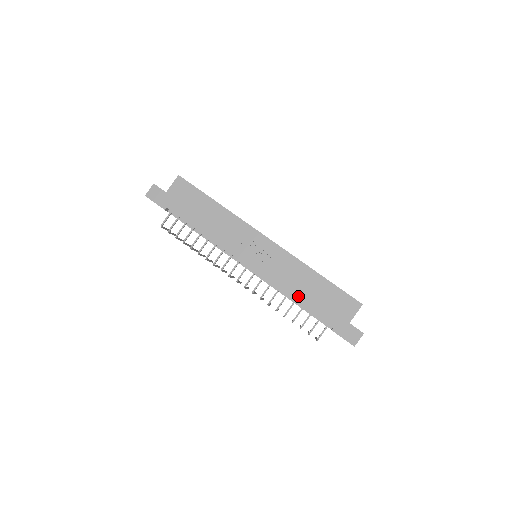
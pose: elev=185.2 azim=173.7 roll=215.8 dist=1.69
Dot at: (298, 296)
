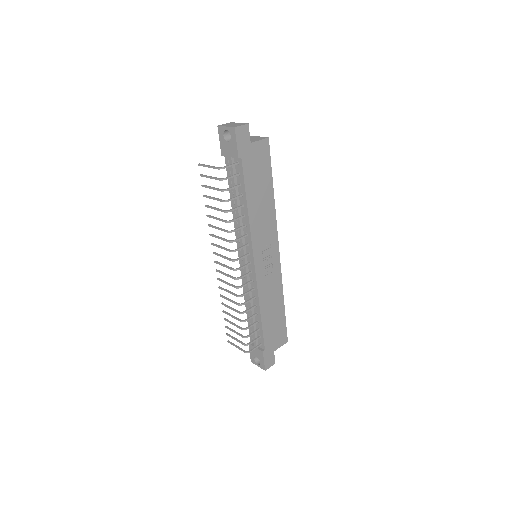
Dot at: (264, 313)
